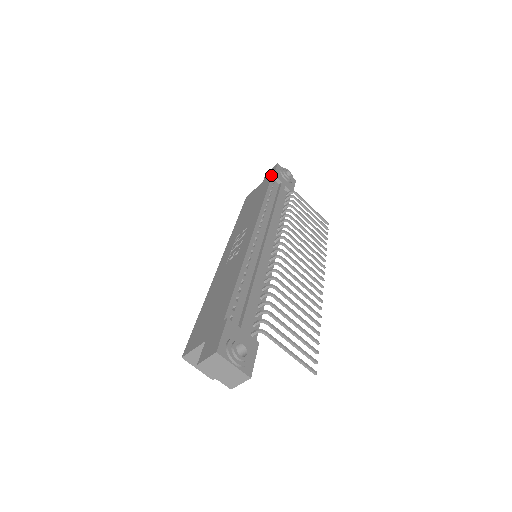
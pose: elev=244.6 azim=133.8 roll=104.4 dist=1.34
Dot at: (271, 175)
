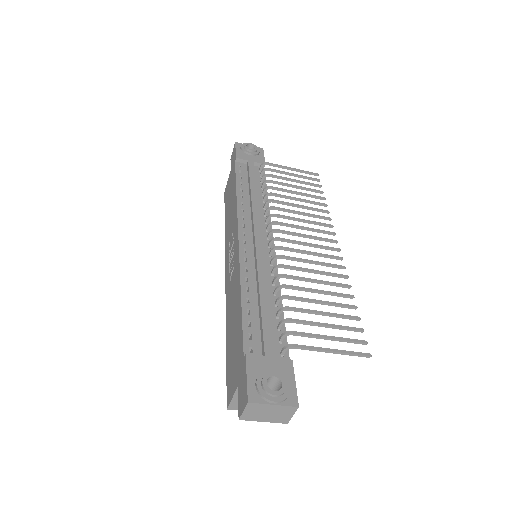
Dot at: (234, 159)
